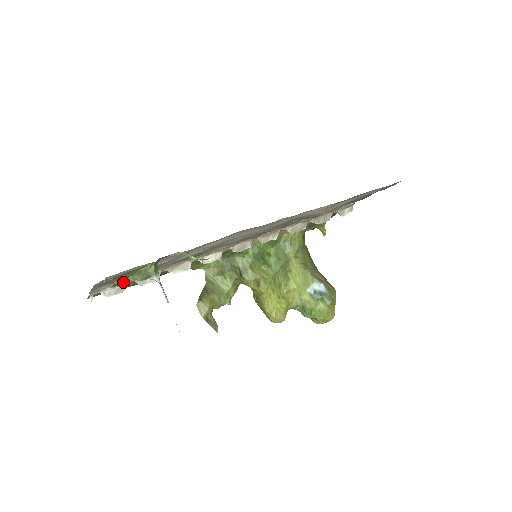
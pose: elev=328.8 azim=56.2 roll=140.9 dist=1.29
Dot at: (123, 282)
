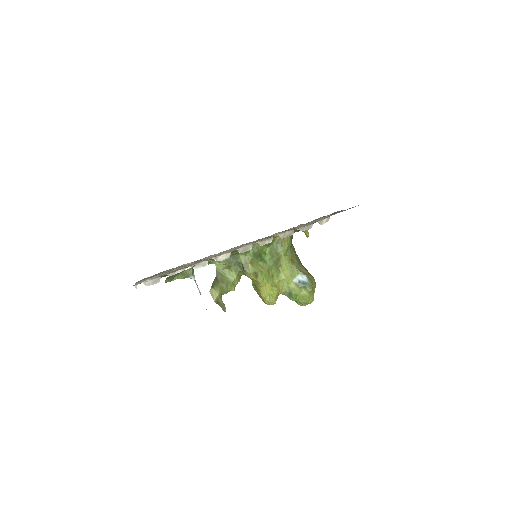
Dot at: (171, 280)
